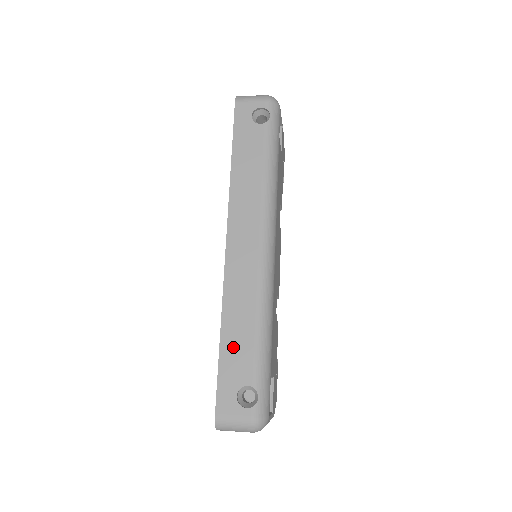
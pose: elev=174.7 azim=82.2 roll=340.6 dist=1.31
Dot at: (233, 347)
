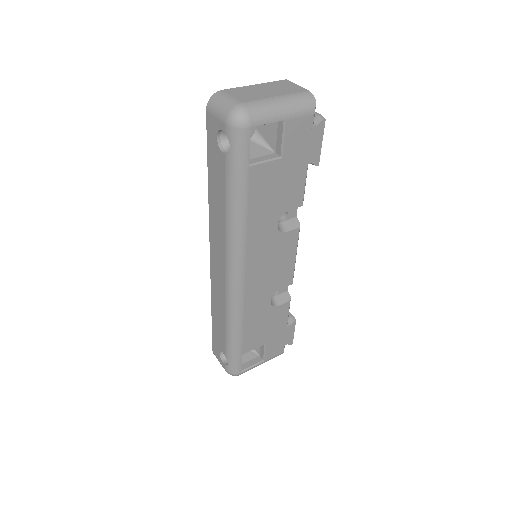
Dot at: (217, 326)
